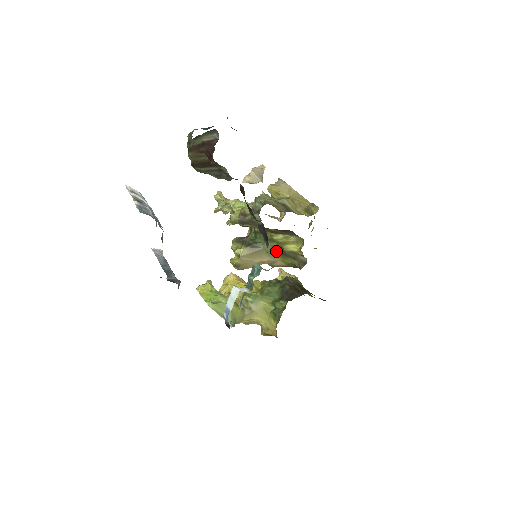
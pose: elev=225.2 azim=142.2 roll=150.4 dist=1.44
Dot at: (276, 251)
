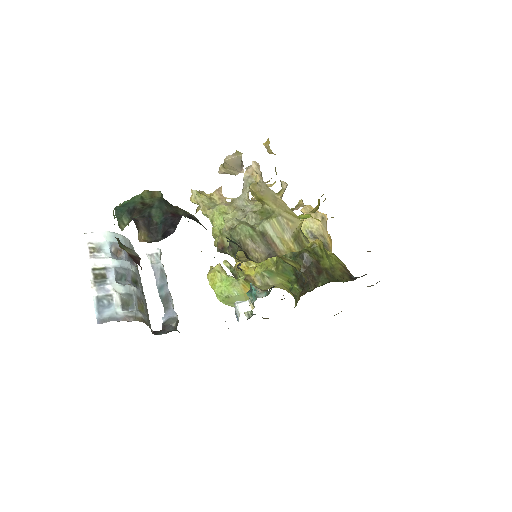
Dot at: occluded
